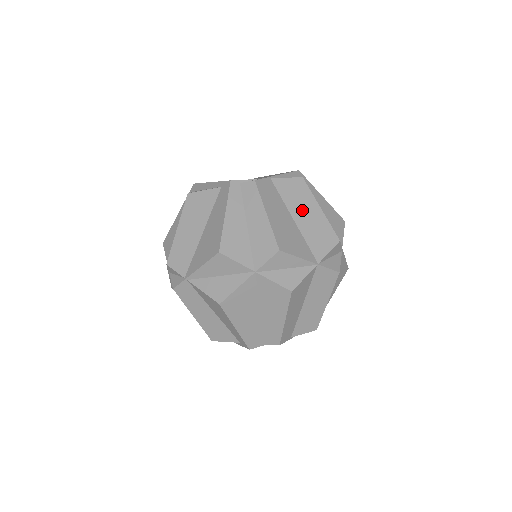
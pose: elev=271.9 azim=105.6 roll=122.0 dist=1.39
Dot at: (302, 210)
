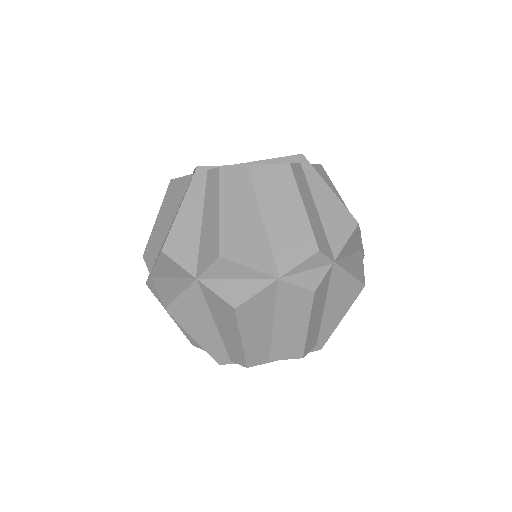
Dot at: (277, 206)
